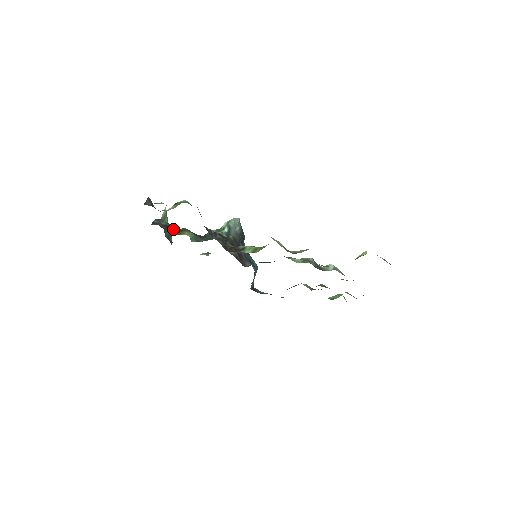
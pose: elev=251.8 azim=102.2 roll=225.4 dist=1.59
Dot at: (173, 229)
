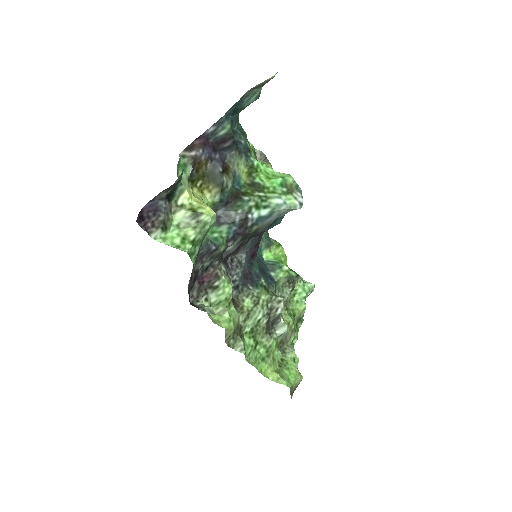
Dot at: (215, 163)
